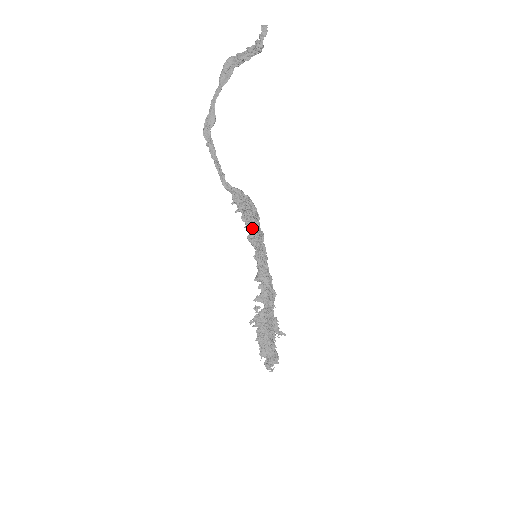
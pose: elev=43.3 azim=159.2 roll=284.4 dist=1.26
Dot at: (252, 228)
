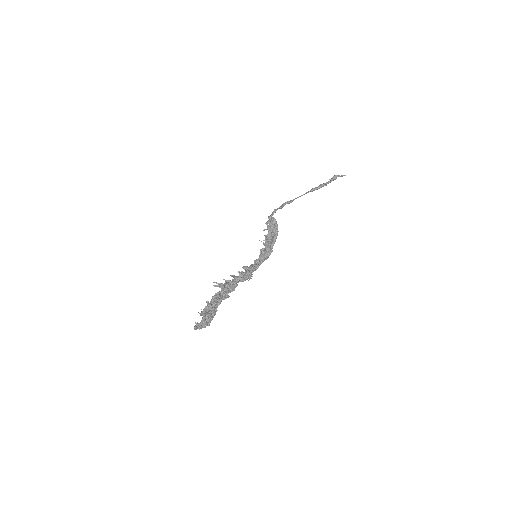
Dot at: (267, 244)
